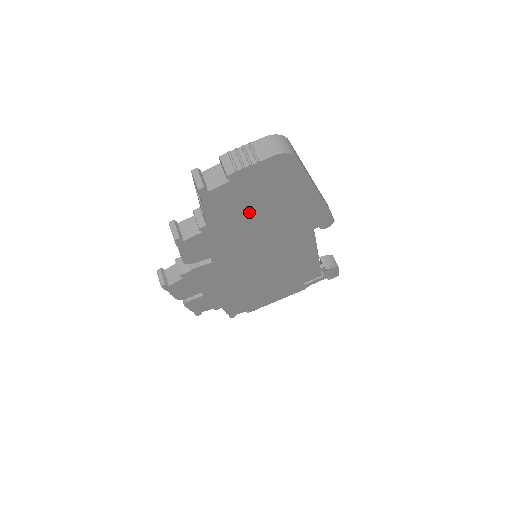
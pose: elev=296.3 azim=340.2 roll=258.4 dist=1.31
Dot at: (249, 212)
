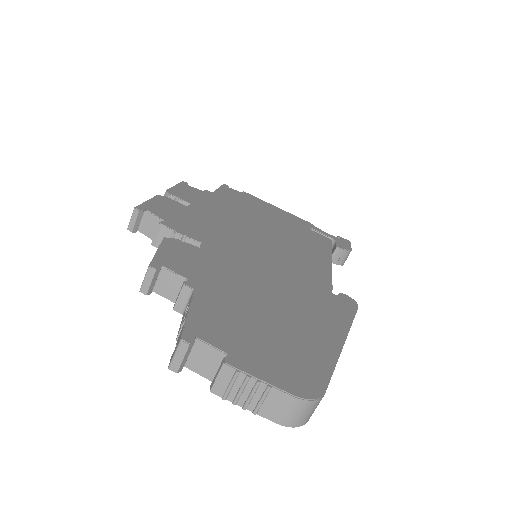
Dot at: occluded
